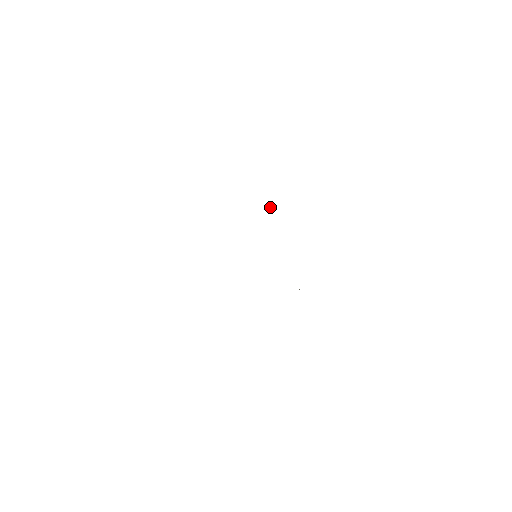
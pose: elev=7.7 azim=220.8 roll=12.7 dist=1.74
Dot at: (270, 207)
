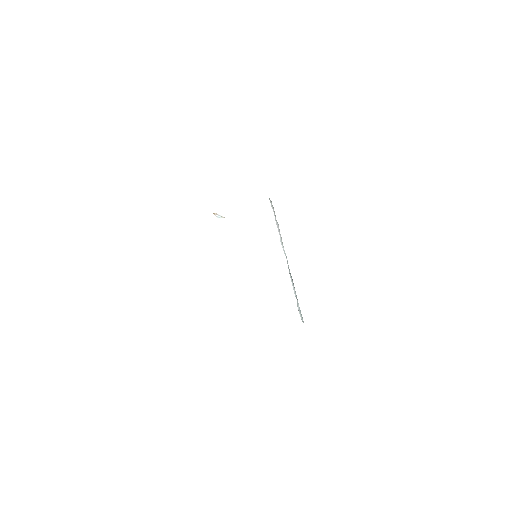
Dot at: (220, 218)
